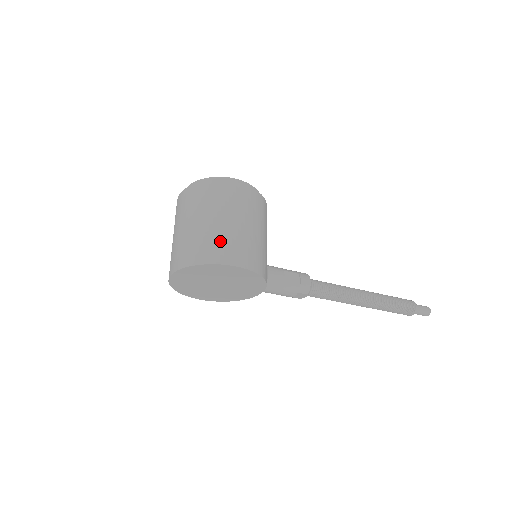
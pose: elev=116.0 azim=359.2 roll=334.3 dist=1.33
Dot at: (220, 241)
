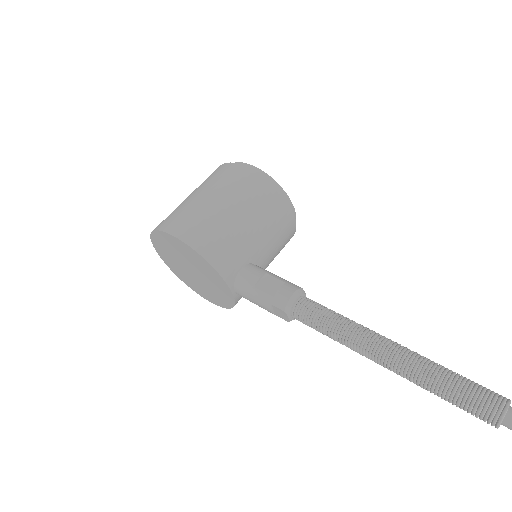
Dot at: (179, 212)
